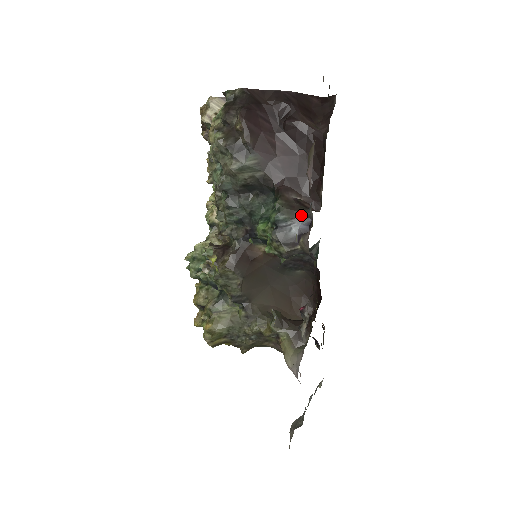
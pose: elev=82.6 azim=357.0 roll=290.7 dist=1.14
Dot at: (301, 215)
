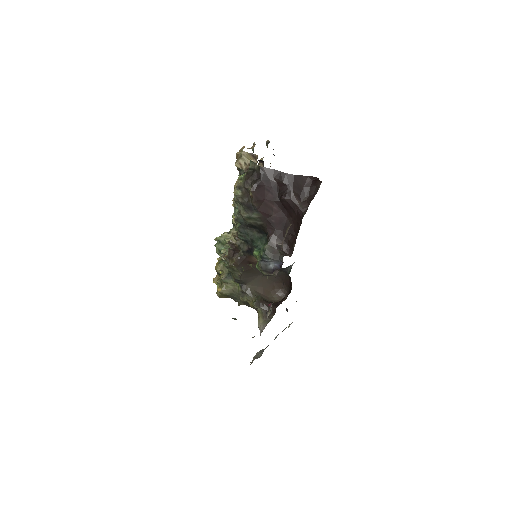
Dot at: (277, 258)
